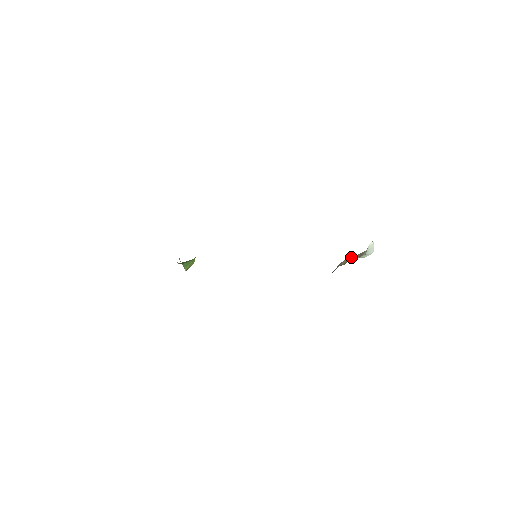
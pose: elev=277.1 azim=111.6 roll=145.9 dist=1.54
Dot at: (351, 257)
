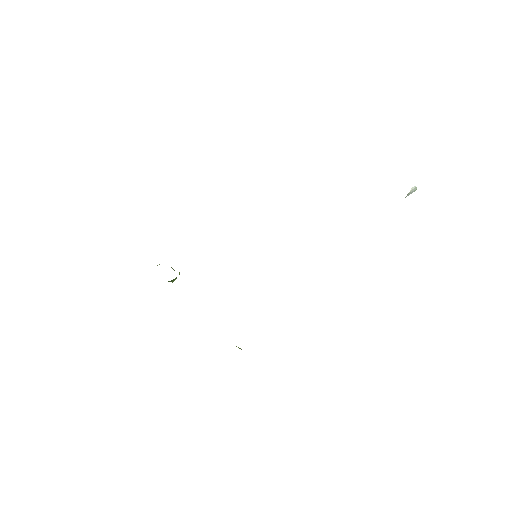
Dot at: occluded
